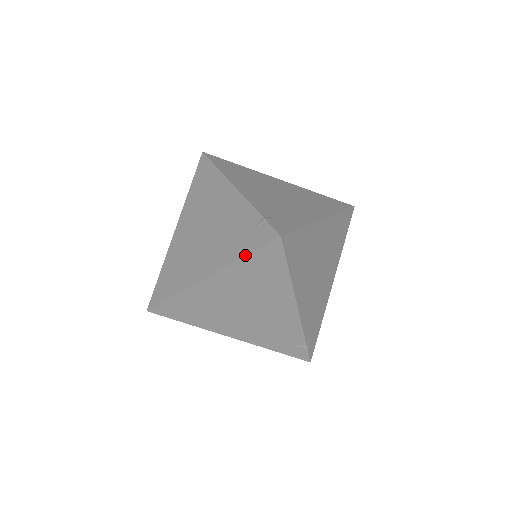
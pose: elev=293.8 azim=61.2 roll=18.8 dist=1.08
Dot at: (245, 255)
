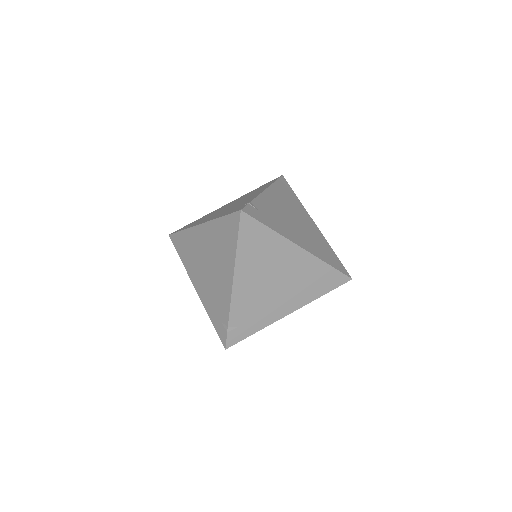
Dot at: (222, 216)
